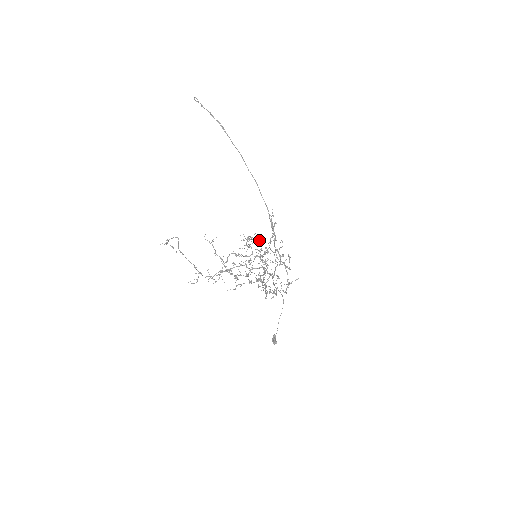
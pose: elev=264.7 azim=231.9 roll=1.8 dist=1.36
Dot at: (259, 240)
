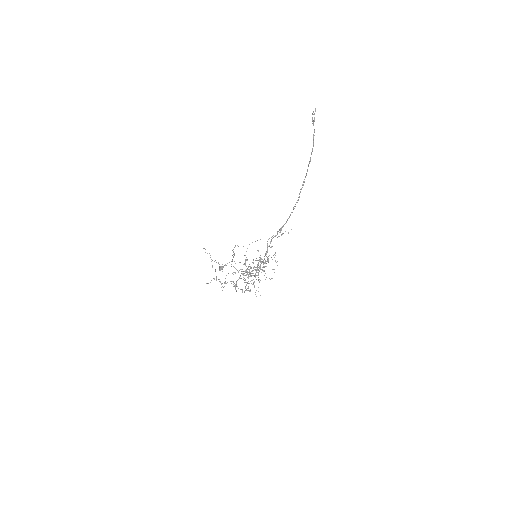
Dot at: (267, 261)
